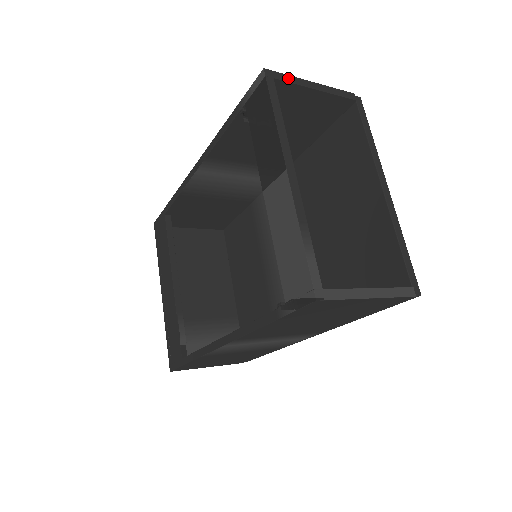
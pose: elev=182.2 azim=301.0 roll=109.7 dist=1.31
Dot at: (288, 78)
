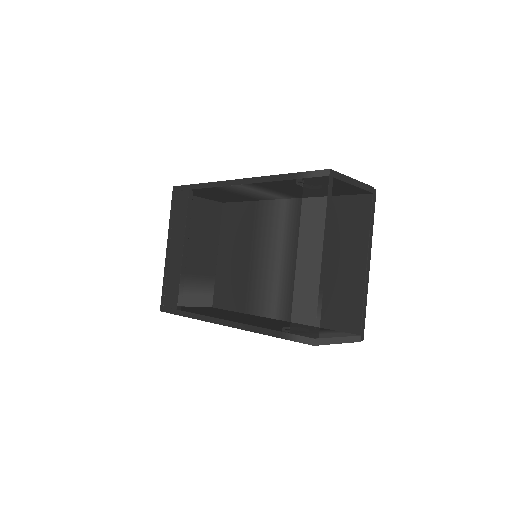
Dot at: (341, 177)
